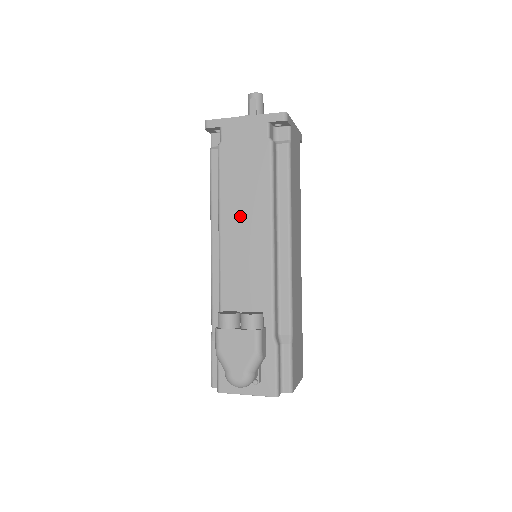
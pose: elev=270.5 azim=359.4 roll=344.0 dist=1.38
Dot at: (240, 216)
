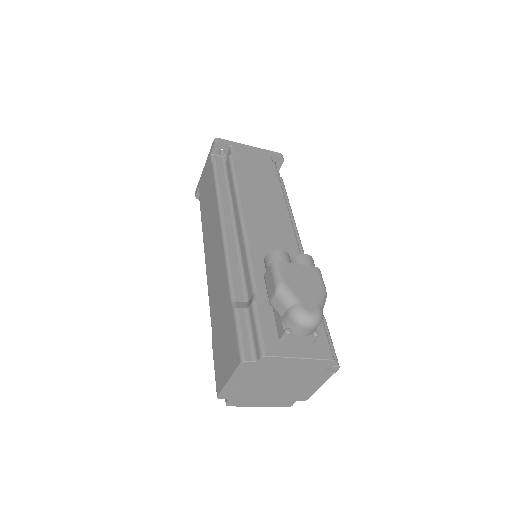
Dot at: (259, 202)
